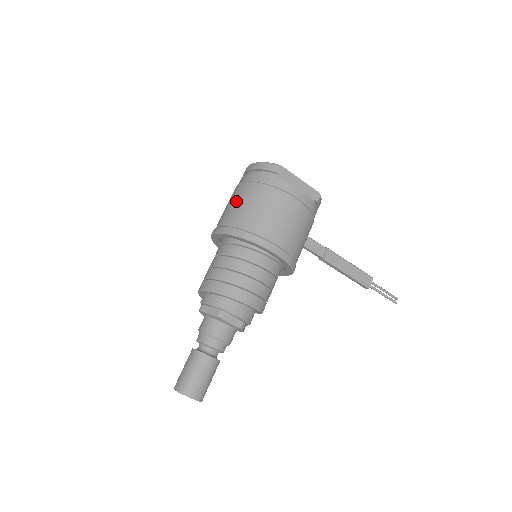
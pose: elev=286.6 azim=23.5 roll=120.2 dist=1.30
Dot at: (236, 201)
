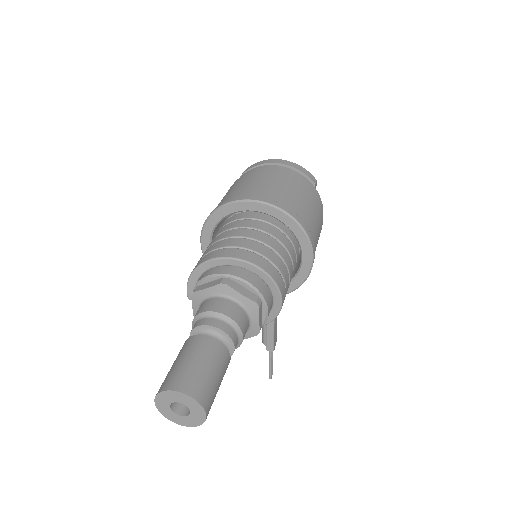
Dot at: (280, 183)
